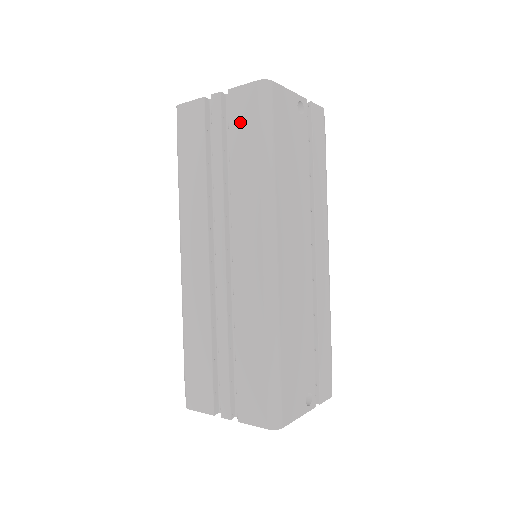
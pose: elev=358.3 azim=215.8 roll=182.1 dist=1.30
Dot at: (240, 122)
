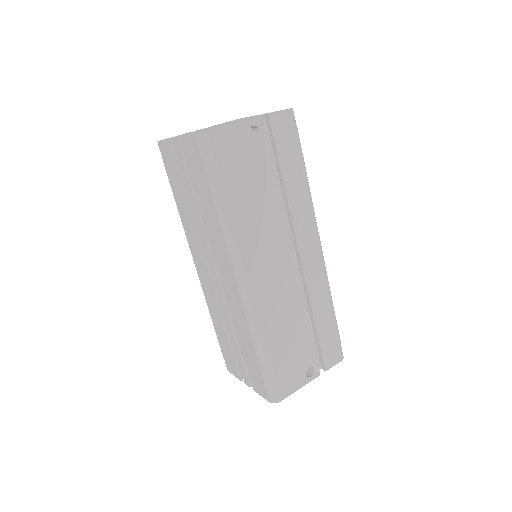
Dot at: (195, 170)
